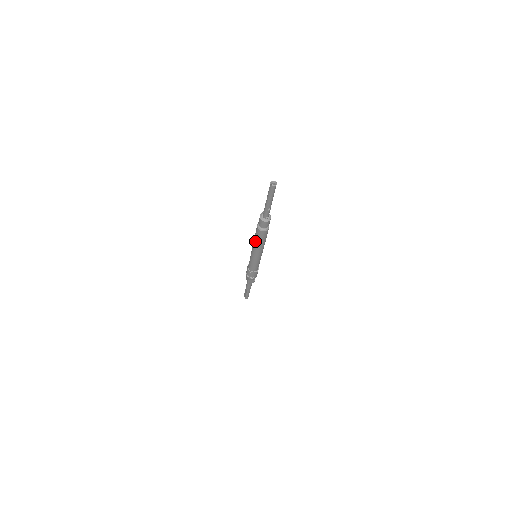
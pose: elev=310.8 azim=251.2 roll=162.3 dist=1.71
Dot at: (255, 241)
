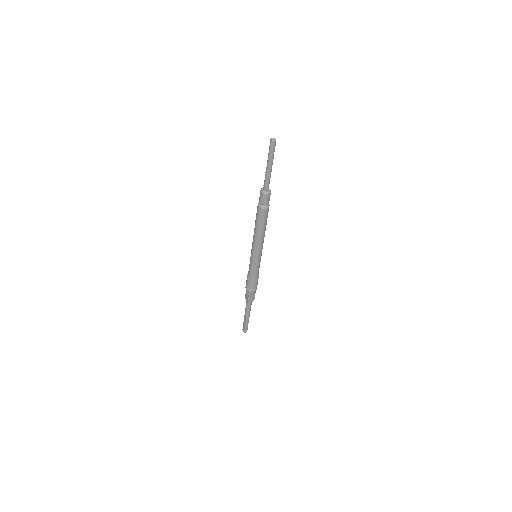
Dot at: (256, 228)
